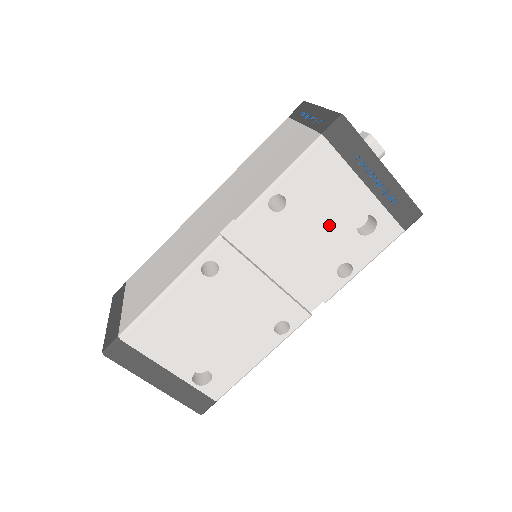
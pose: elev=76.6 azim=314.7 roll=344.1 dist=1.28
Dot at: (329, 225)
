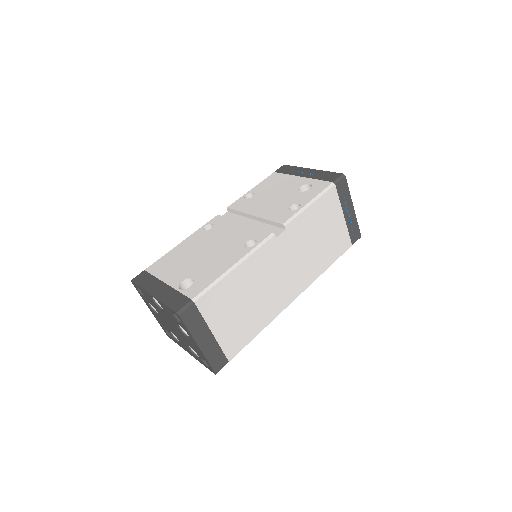
Dot at: (281, 194)
